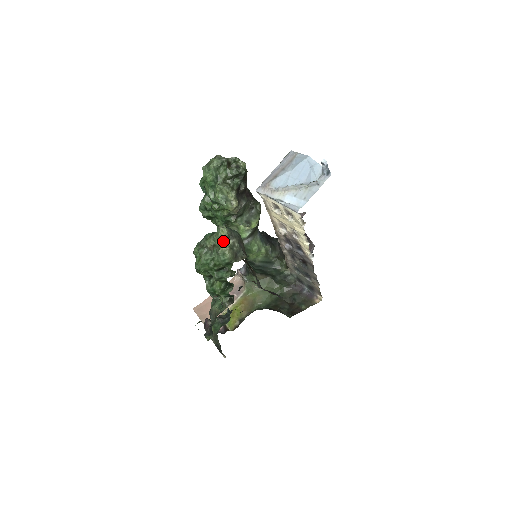
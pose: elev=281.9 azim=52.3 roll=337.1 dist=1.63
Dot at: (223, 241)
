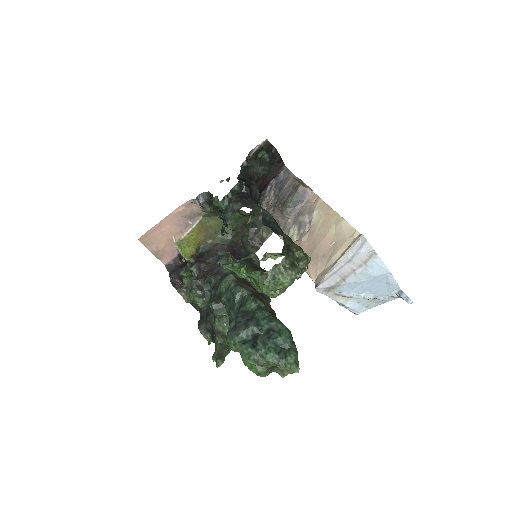
Dot at: occluded
